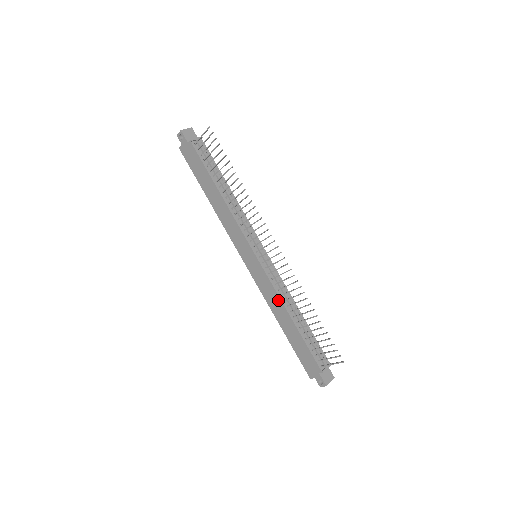
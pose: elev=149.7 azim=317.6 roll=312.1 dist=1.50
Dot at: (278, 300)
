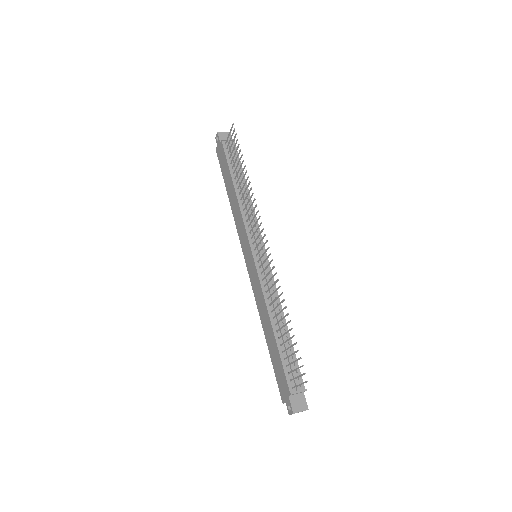
Dot at: (264, 303)
